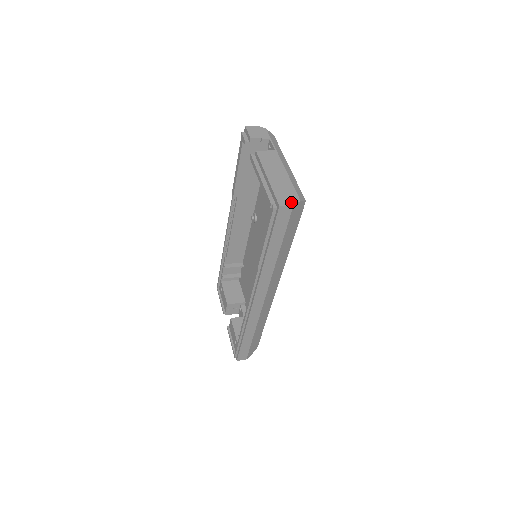
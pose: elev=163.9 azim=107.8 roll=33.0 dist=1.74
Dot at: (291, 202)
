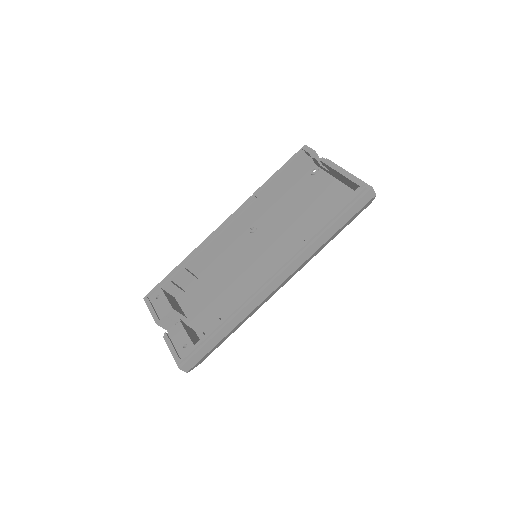
Dot at: (374, 192)
